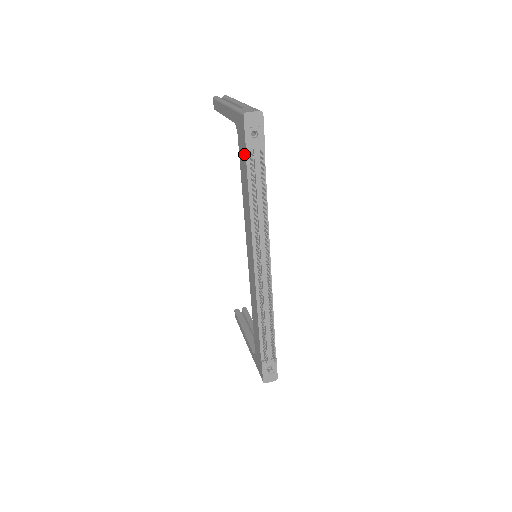
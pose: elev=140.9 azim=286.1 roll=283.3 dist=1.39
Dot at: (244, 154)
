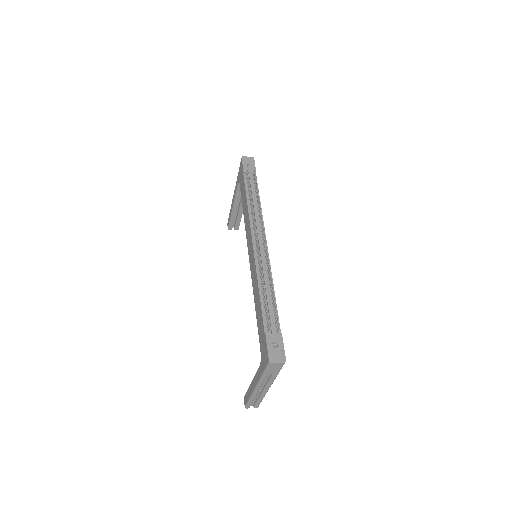
Dot at: (243, 179)
